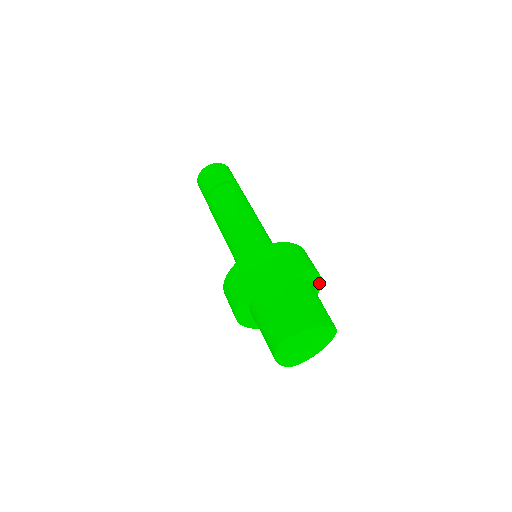
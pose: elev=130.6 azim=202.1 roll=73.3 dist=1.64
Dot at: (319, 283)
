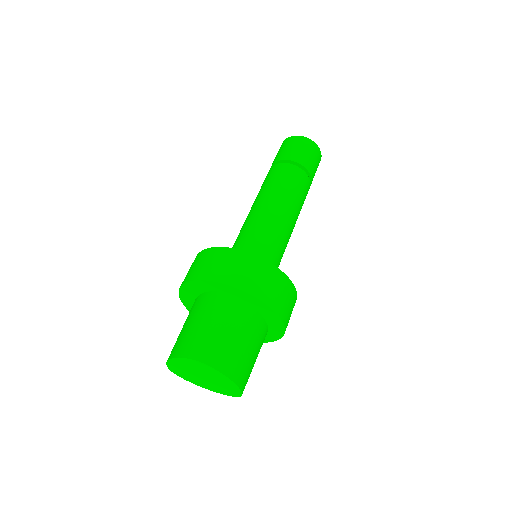
Dot at: (268, 340)
